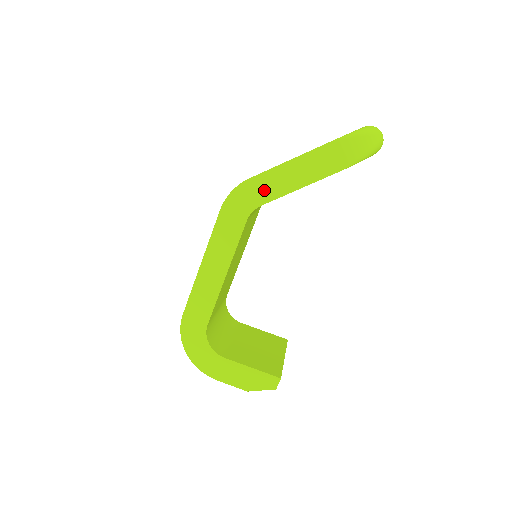
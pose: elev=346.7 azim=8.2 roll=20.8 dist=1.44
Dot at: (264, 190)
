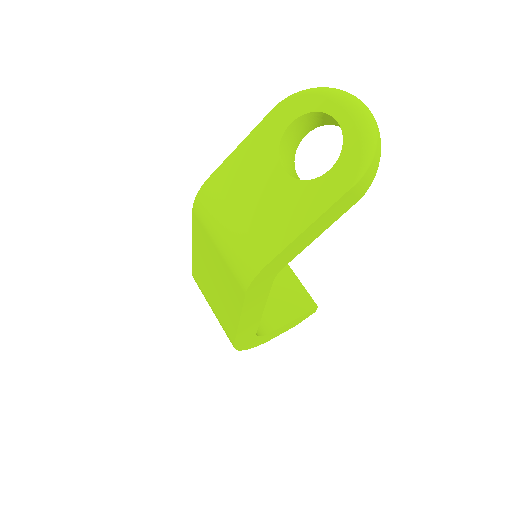
Dot at: (285, 259)
